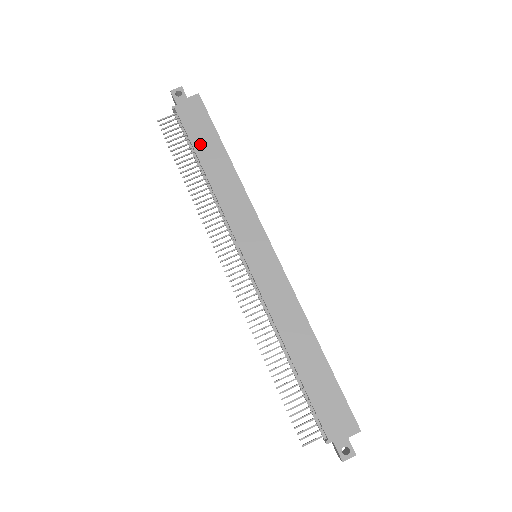
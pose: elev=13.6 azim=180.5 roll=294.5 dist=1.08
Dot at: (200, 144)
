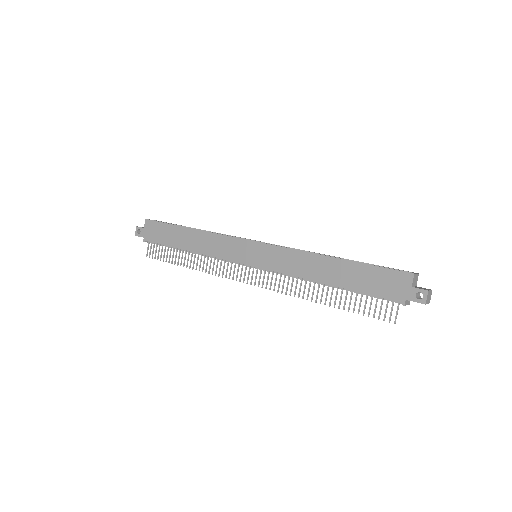
Dot at: (171, 241)
